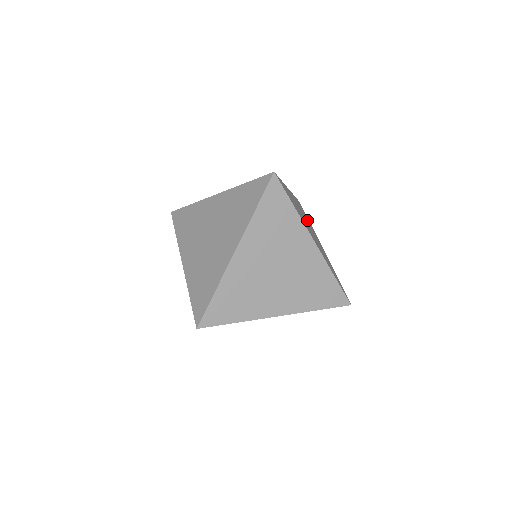
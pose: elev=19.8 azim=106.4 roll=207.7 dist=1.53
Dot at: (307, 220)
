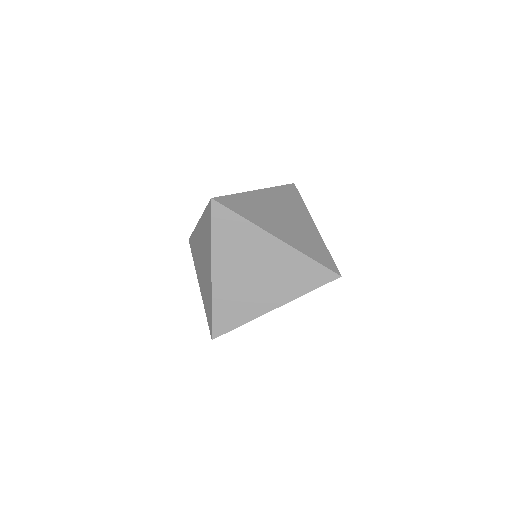
Dot at: occluded
